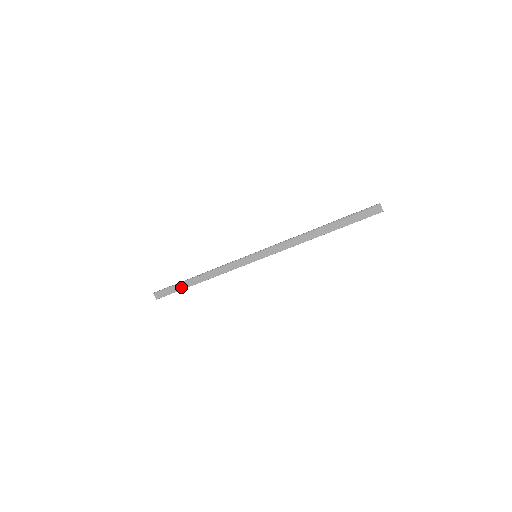
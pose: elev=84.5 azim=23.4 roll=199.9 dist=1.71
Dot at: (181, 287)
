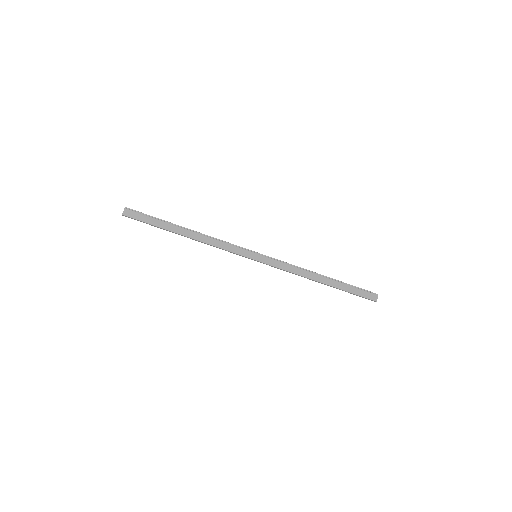
Dot at: (161, 224)
